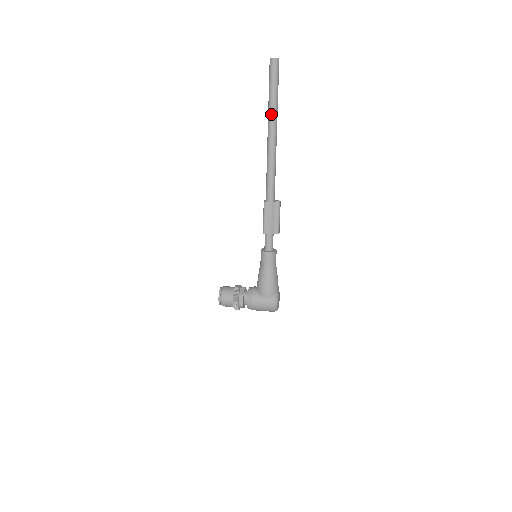
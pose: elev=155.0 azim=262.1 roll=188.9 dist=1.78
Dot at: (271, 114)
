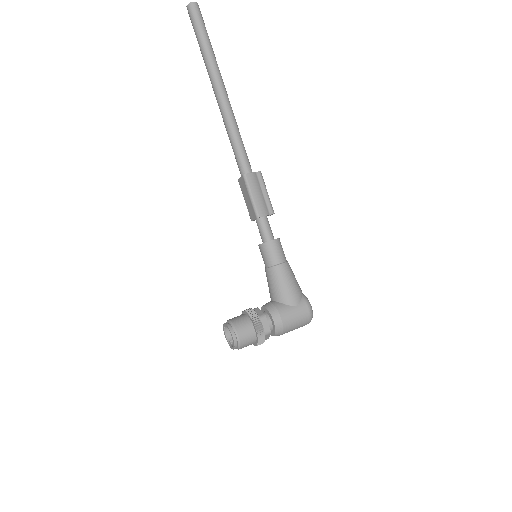
Dot at: (213, 66)
